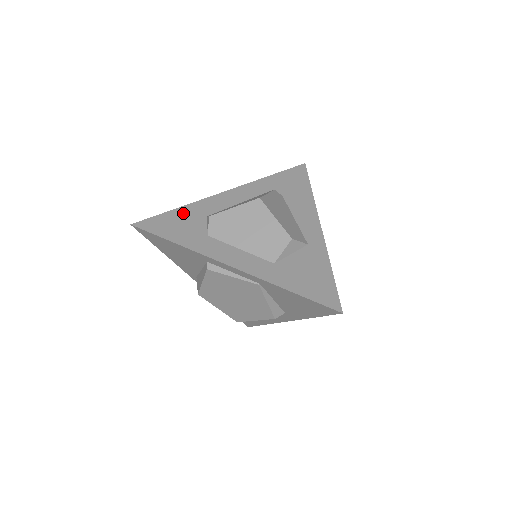
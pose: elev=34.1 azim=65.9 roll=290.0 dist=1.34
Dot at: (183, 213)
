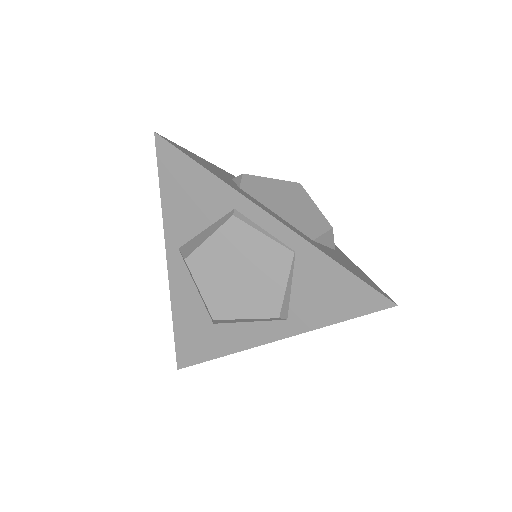
Dot at: (208, 163)
